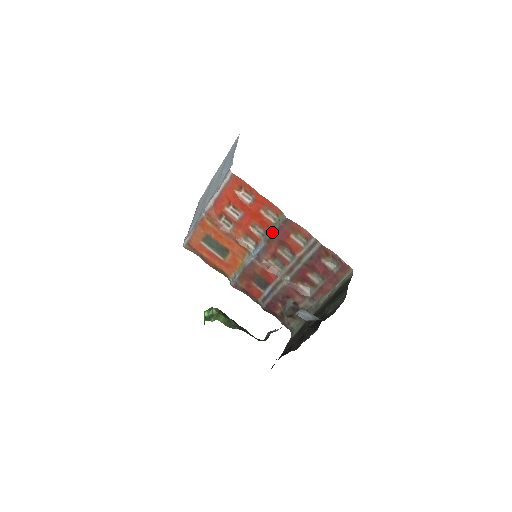
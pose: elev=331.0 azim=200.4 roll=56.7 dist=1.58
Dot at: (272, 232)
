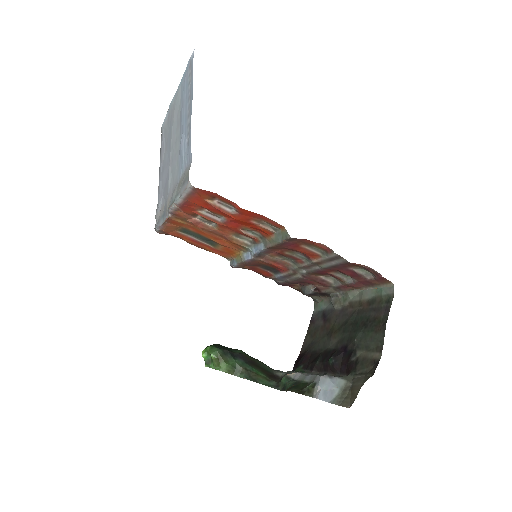
Dot at: (273, 243)
